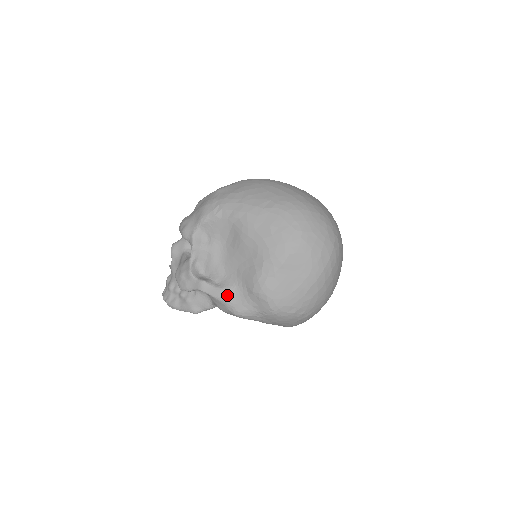
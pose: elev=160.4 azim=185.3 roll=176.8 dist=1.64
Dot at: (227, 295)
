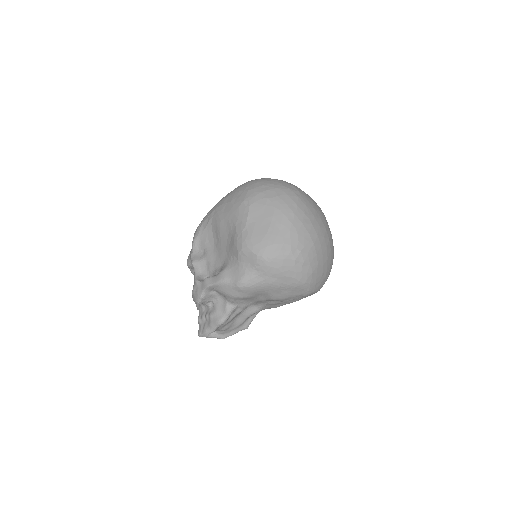
Dot at: (225, 274)
